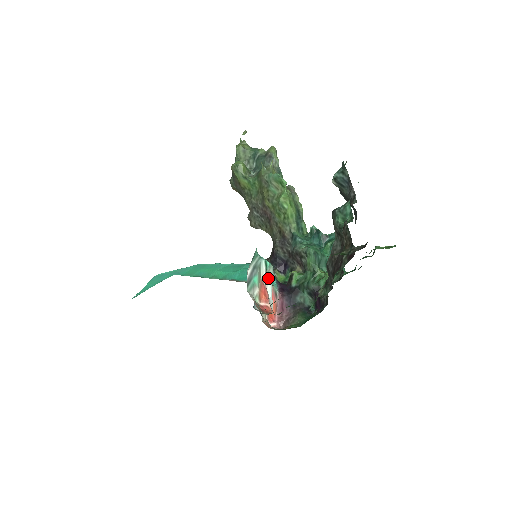
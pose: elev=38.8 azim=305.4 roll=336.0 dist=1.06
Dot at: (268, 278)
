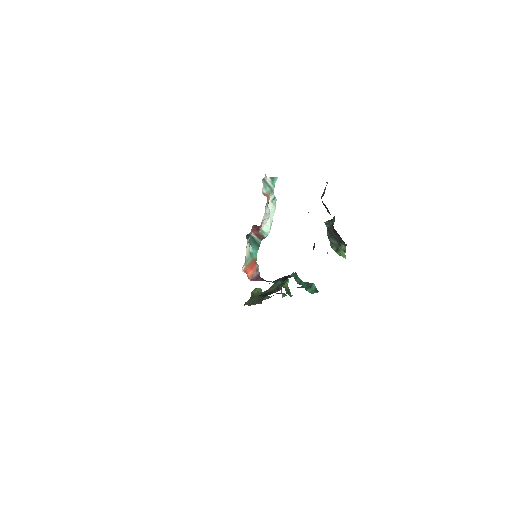
Dot at: (271, 207)
